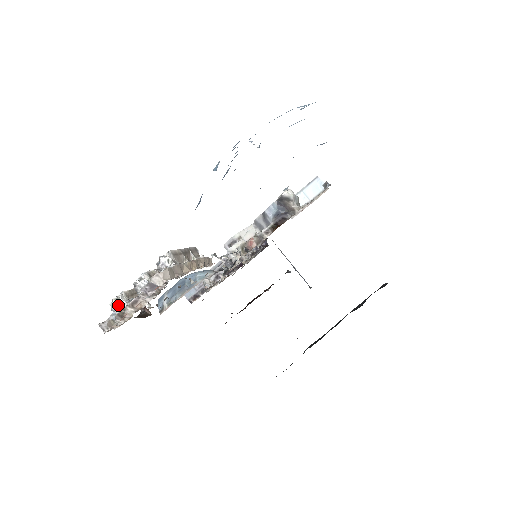
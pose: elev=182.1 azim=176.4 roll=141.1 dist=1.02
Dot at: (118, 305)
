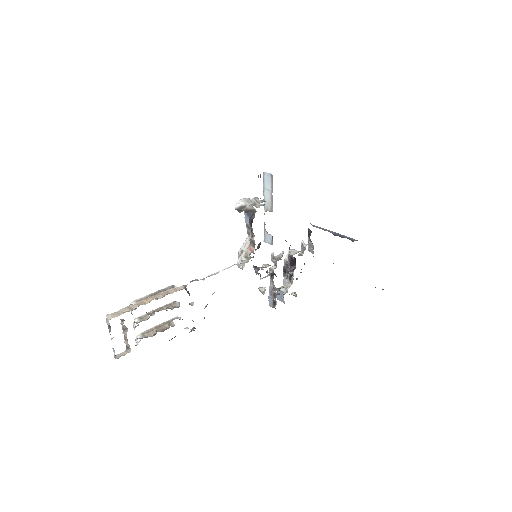
Dot at: (137, 342)
